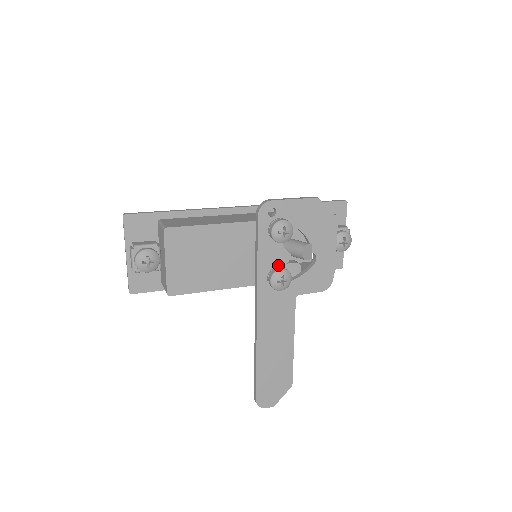
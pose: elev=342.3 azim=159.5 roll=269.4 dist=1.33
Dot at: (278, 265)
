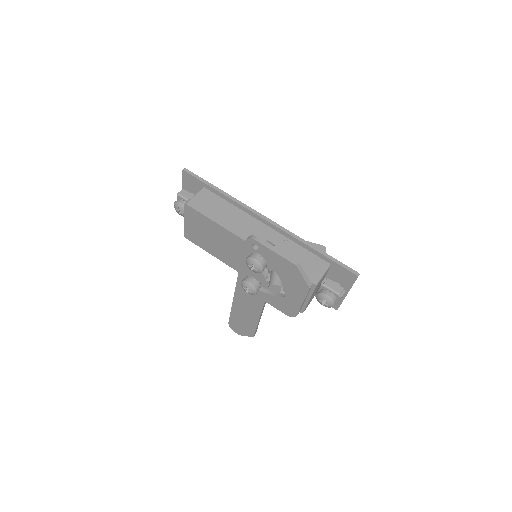
Dot at: (255, 277)
